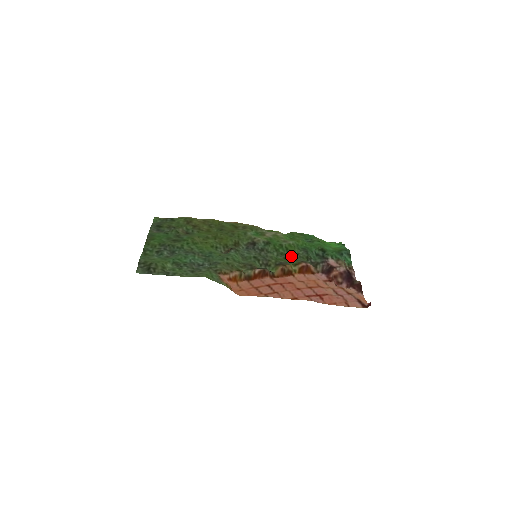
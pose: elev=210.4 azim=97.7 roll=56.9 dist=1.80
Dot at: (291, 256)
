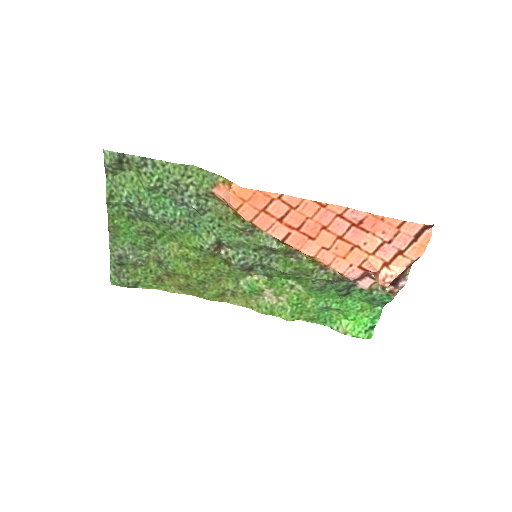
Dot at: (304, 275)
